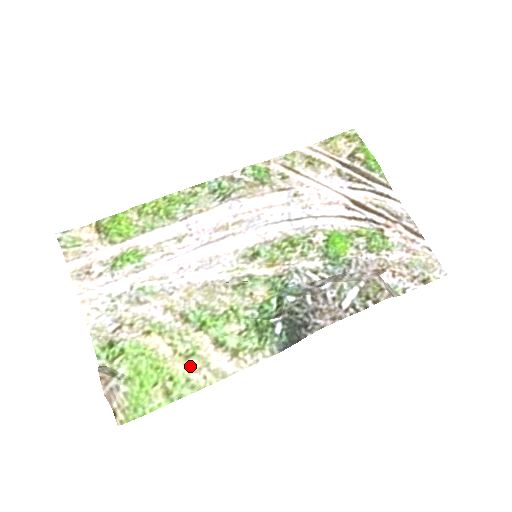
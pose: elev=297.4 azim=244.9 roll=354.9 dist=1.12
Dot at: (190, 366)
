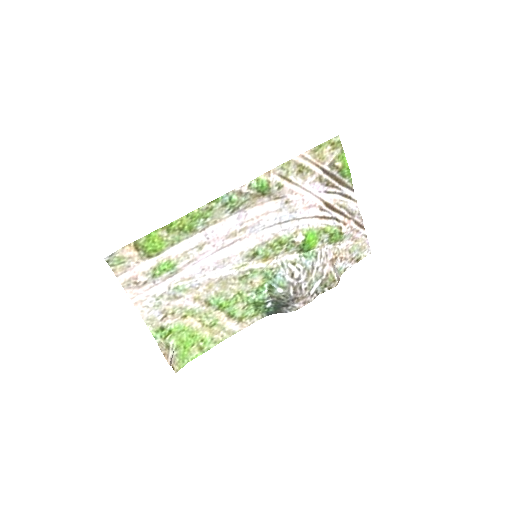
Dot at: (213, 331)
